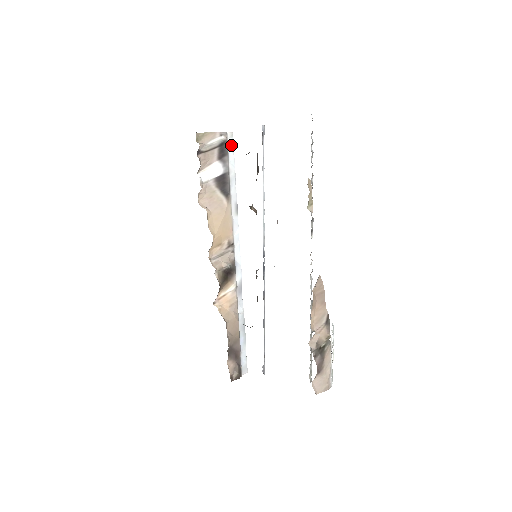
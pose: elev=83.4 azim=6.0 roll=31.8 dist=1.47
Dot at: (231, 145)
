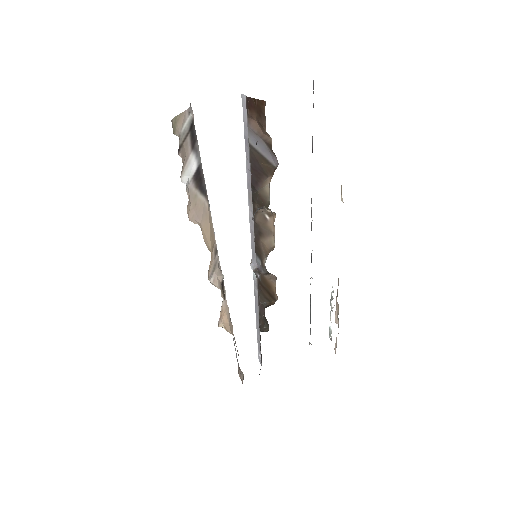
Dot at: occluded
